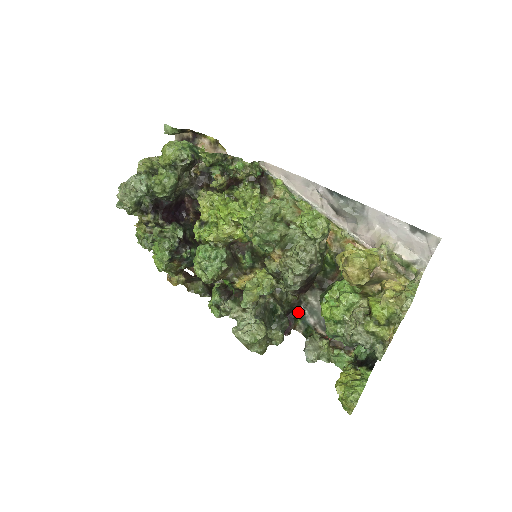
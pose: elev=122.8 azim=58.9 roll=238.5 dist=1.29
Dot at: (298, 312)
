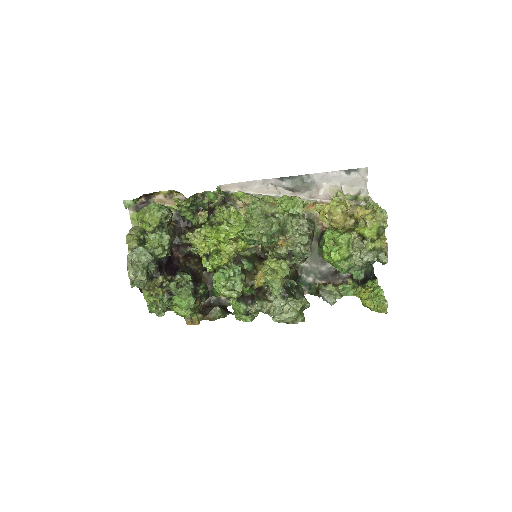
Dot at: (298, 280)
